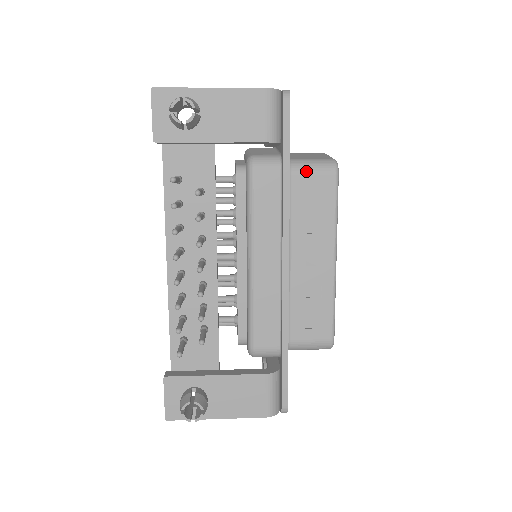
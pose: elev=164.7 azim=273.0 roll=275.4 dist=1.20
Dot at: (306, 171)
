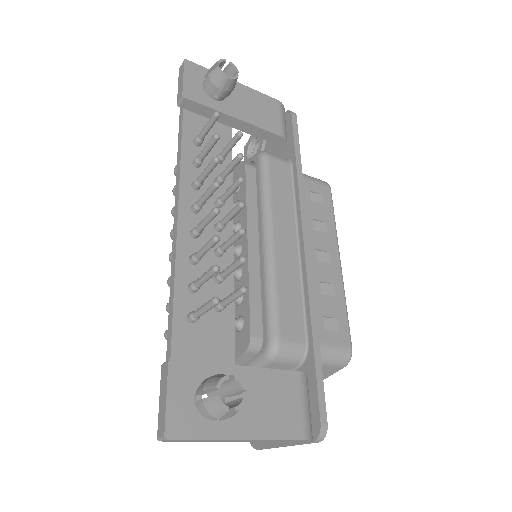
Dot at: (307, 178)
